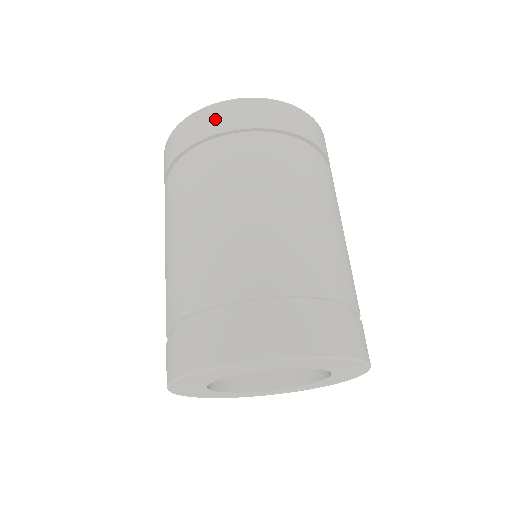
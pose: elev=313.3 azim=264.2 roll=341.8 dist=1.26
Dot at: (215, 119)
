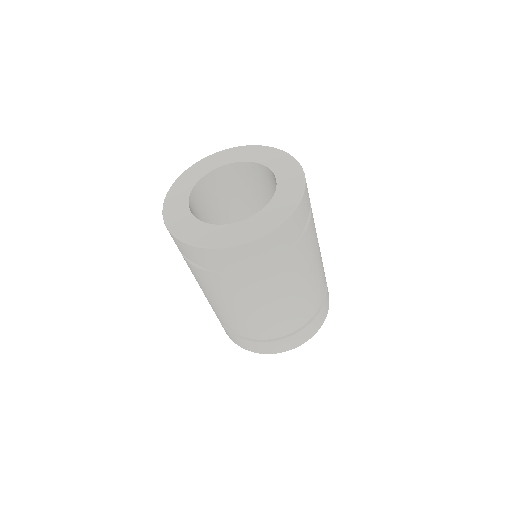
Dot at: (232, 259)
